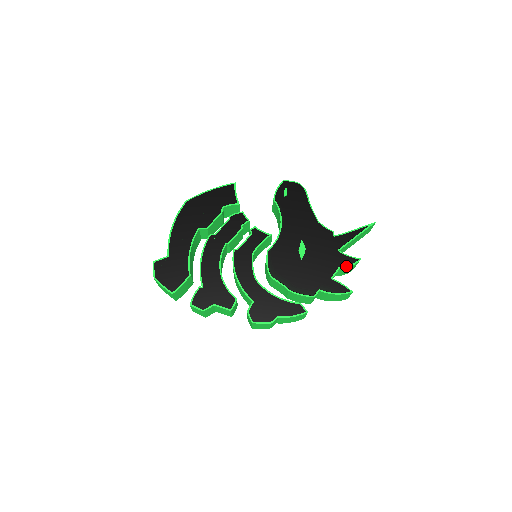
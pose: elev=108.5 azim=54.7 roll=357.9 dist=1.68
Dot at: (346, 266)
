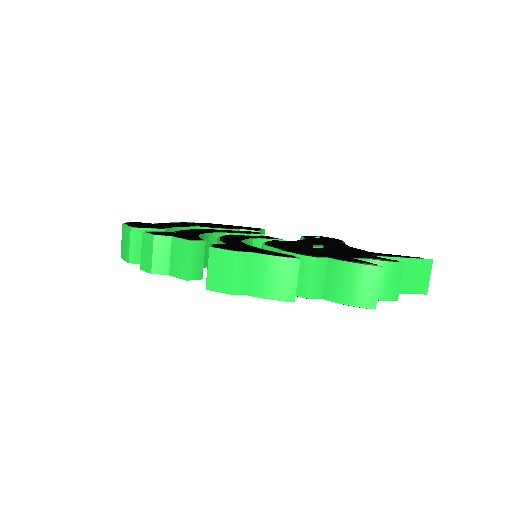
Dot at: (378, 260)
